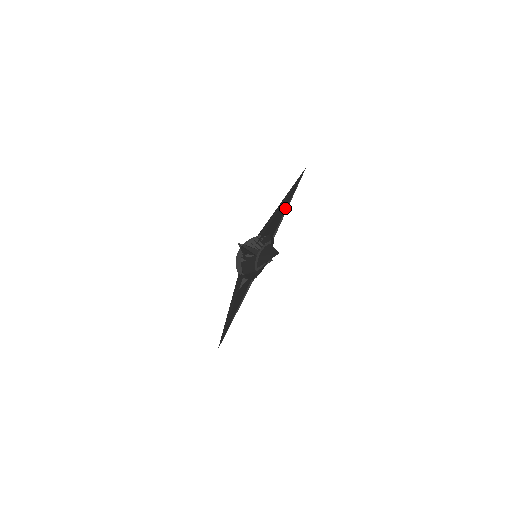
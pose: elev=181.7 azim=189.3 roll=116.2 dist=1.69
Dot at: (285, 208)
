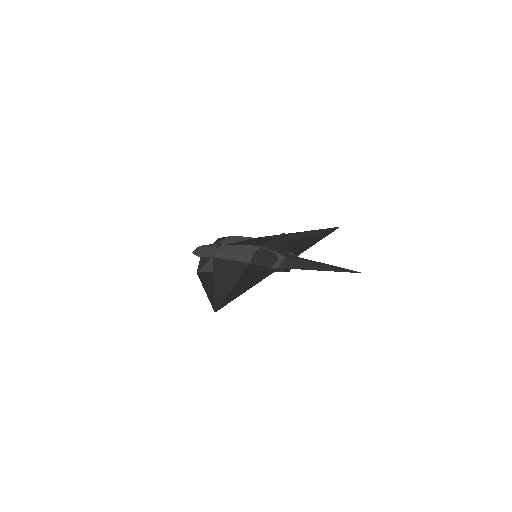
Dot at: (316, 241)
